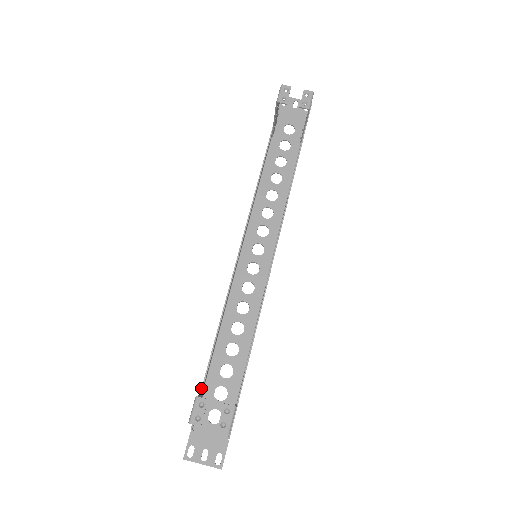
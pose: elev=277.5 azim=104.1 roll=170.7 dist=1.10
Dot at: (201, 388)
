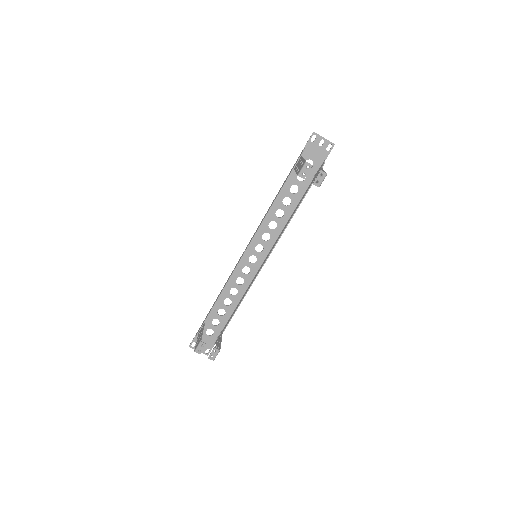
Dot at: (205, 320)
